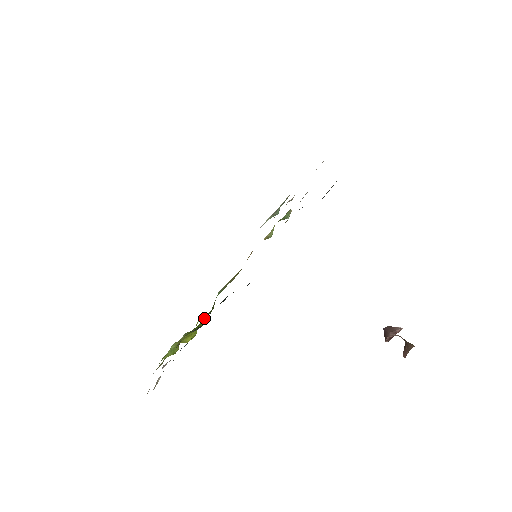
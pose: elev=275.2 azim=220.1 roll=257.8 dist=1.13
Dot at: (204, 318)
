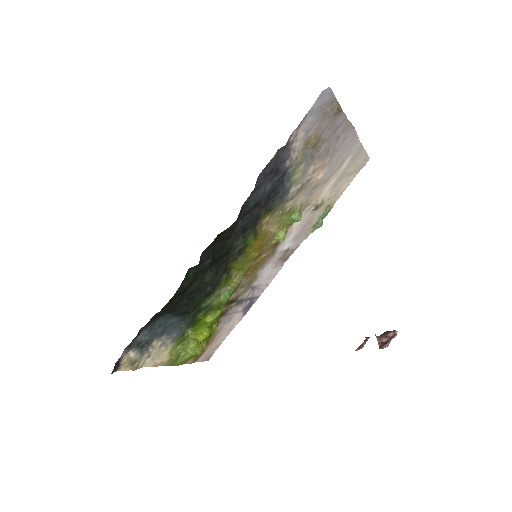
Dot at: (209, 316)
